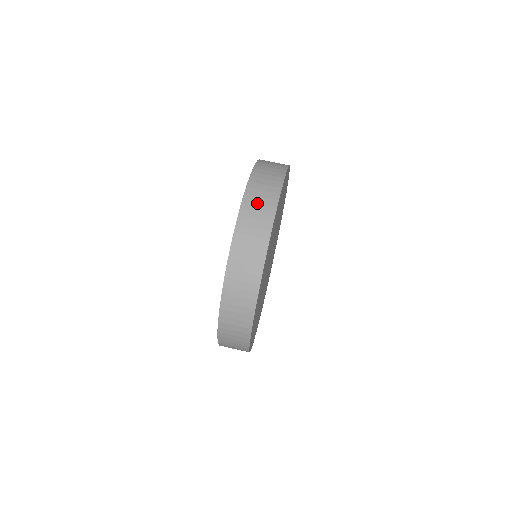
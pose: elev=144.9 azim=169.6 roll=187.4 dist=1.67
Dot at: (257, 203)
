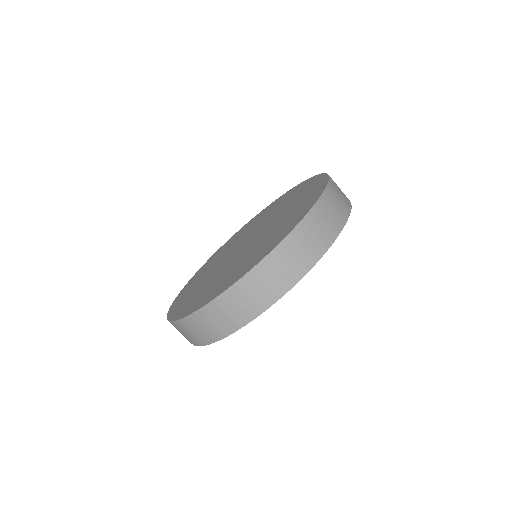
Dot at: occluded
